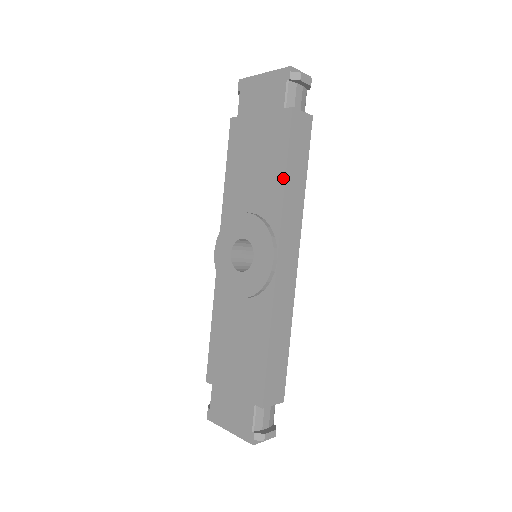
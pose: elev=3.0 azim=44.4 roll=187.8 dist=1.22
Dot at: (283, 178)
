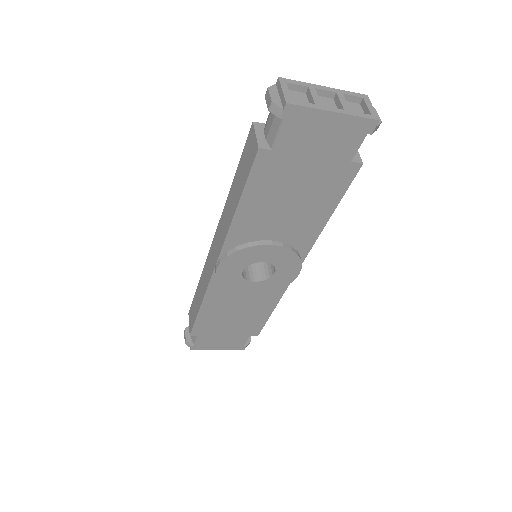
Dot at: (326, 220)
